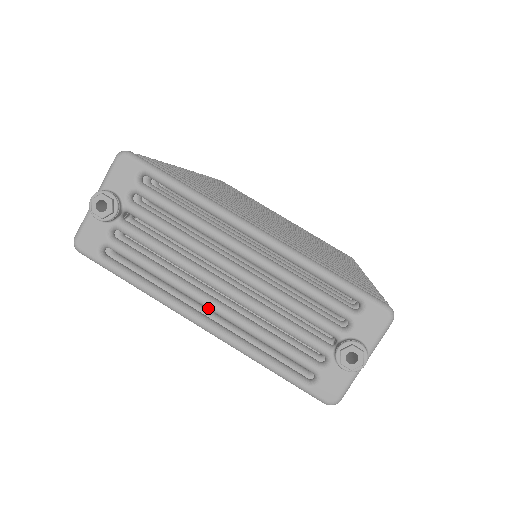
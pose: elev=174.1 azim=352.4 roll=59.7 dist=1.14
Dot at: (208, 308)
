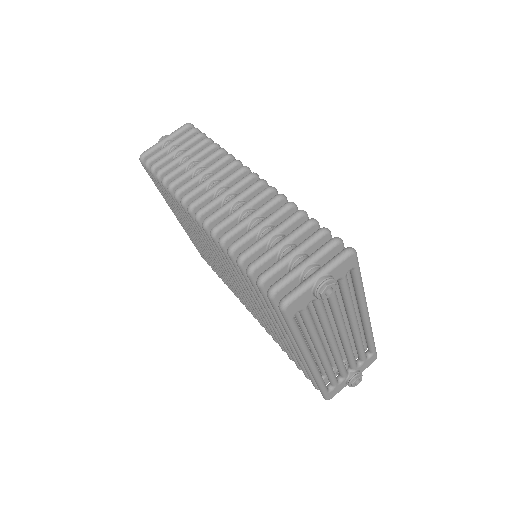
Dot at: (319, 353)
